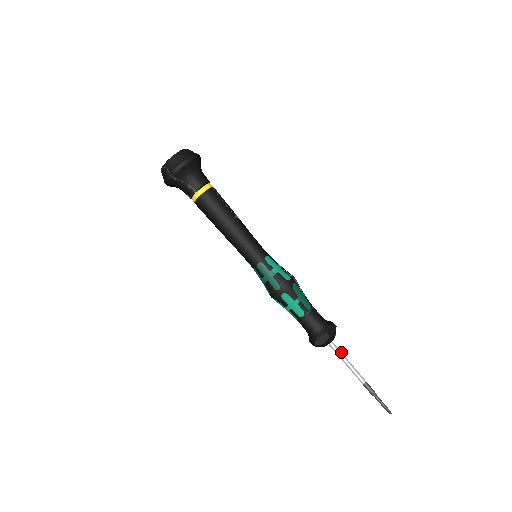
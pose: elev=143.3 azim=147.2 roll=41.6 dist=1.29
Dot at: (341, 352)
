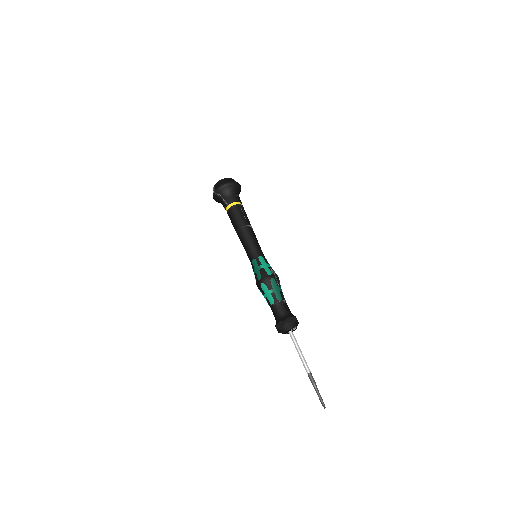
Dot at: occluded
